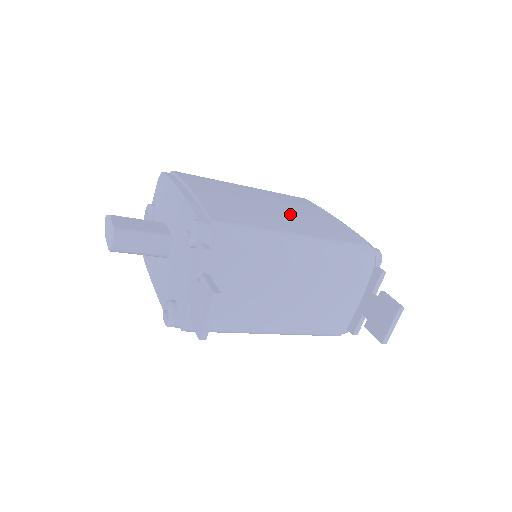
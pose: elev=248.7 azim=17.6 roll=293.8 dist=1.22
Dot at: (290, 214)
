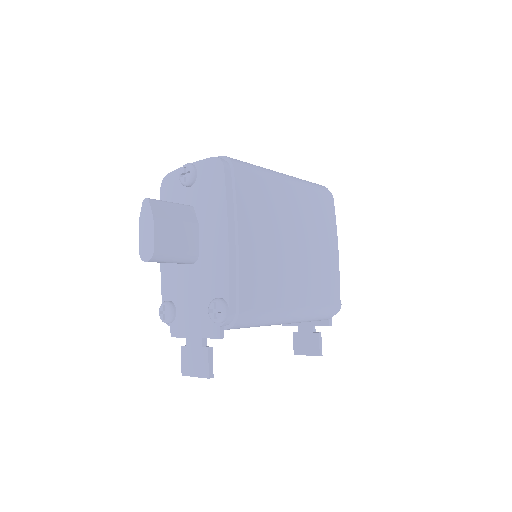
Dot at: (303, 264)
